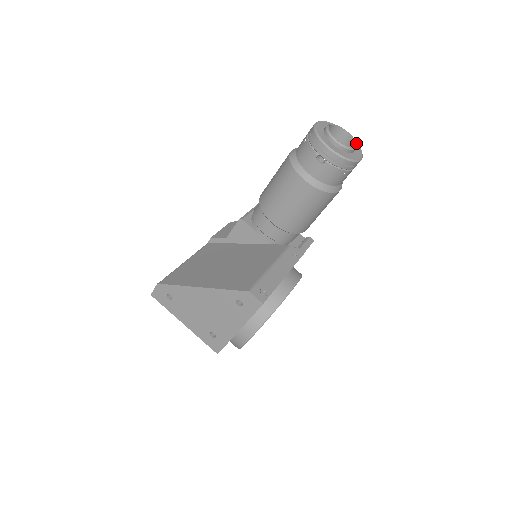
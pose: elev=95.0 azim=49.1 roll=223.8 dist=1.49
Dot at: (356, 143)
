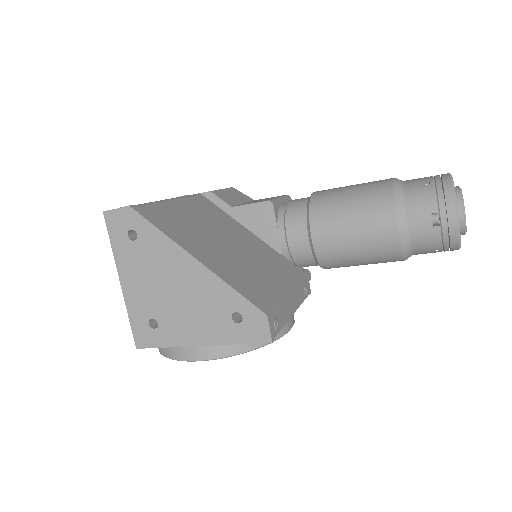
Dot at: occluded
